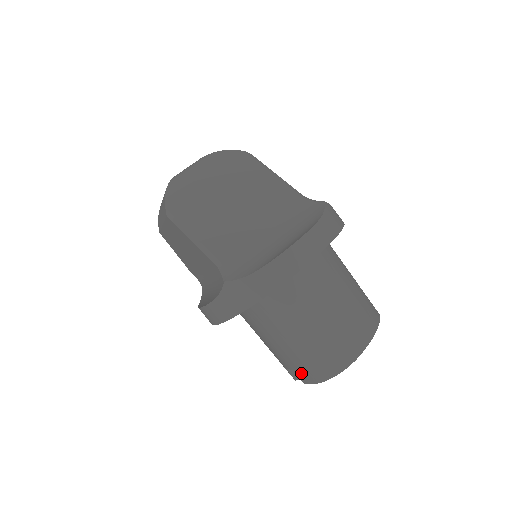
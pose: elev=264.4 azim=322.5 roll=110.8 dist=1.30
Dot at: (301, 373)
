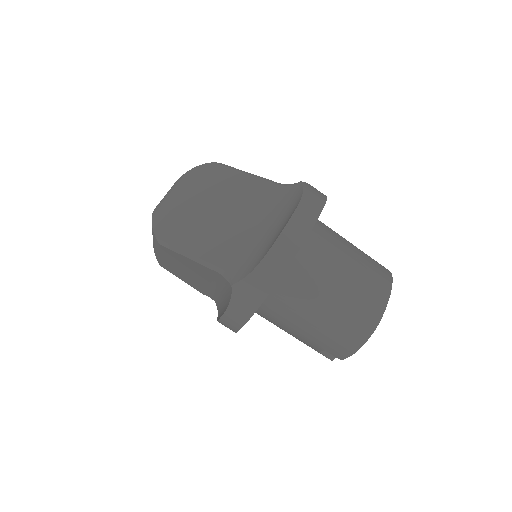
Dot at: (334, 350)
